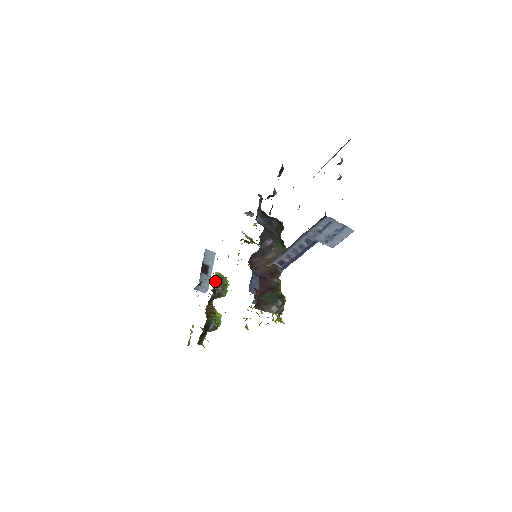
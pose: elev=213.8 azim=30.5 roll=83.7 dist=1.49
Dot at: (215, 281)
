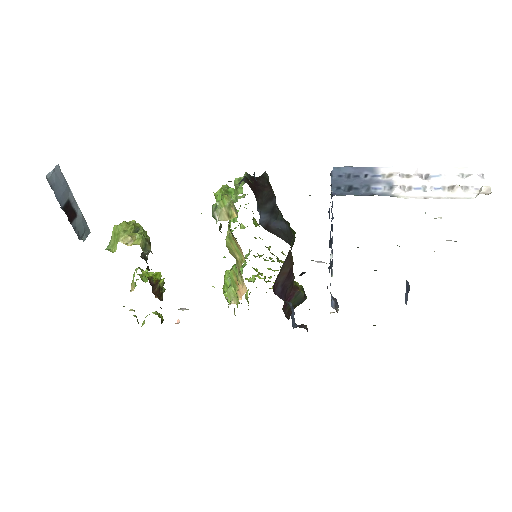
Dot at: occluded
